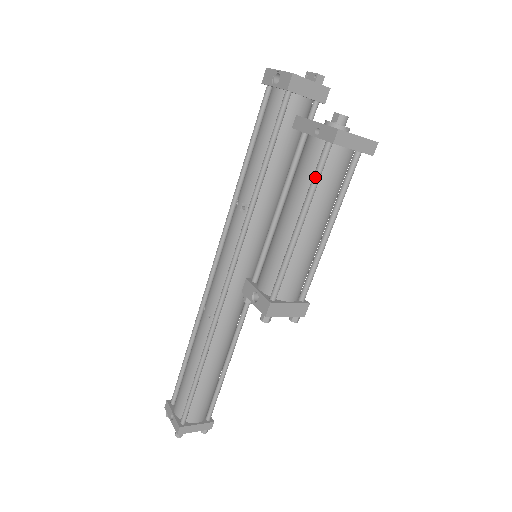
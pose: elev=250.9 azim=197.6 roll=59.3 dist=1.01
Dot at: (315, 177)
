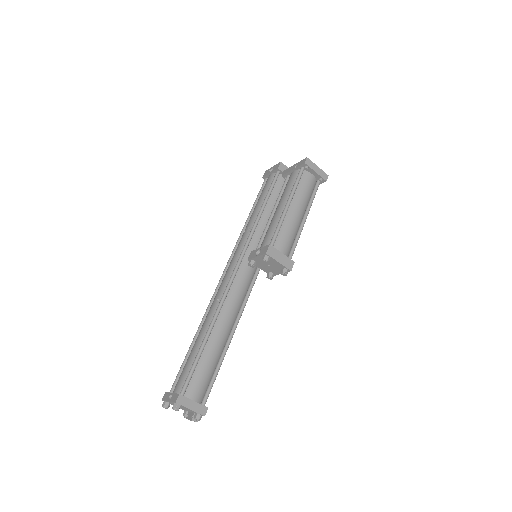
Dot at: (296, 182)
